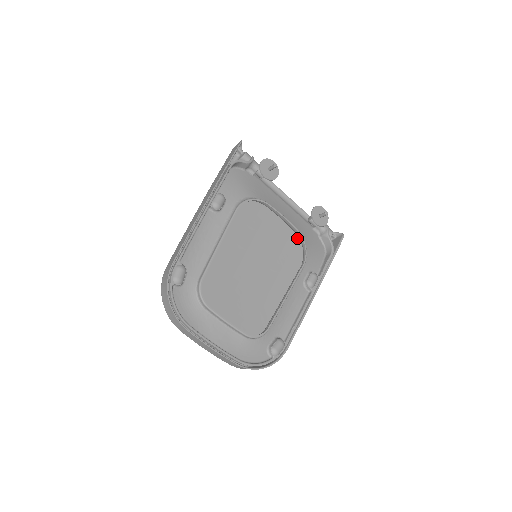
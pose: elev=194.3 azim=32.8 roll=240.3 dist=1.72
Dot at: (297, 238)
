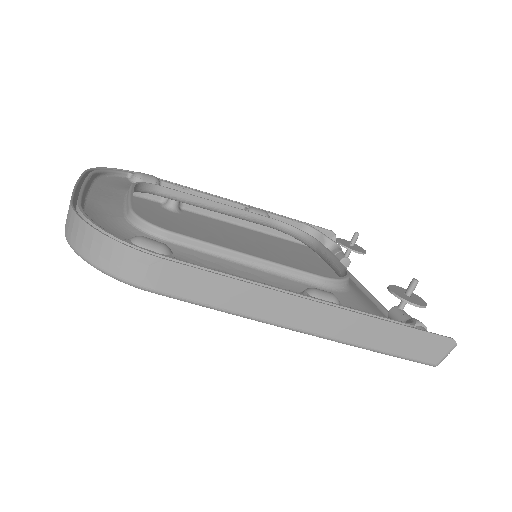
Dot at: occluded
